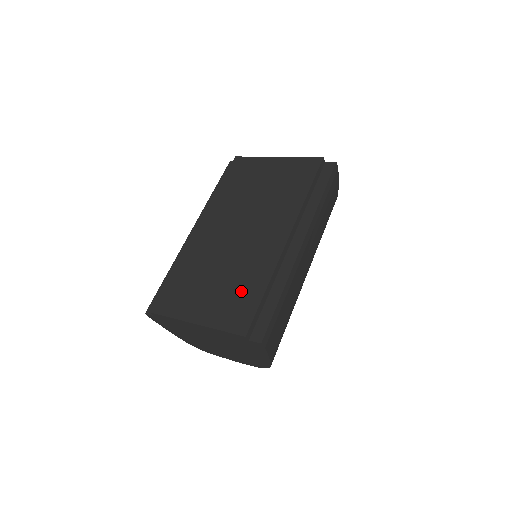
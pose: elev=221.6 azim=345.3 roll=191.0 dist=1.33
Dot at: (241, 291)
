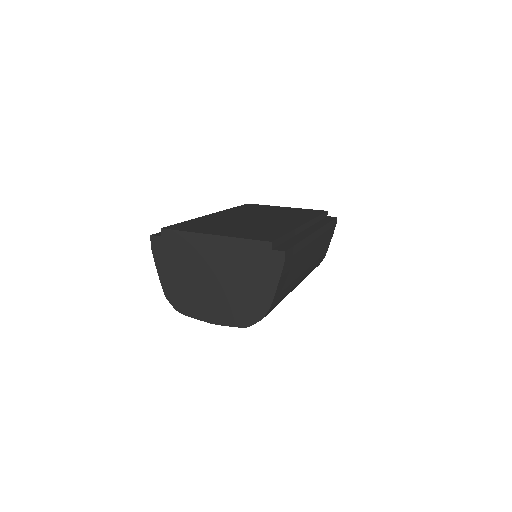
Dot at: (263, 231)
